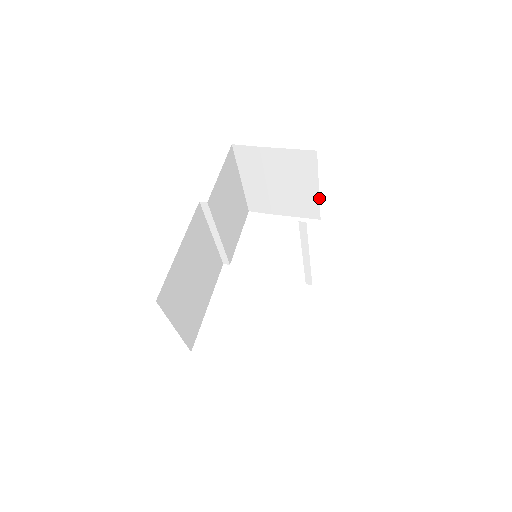
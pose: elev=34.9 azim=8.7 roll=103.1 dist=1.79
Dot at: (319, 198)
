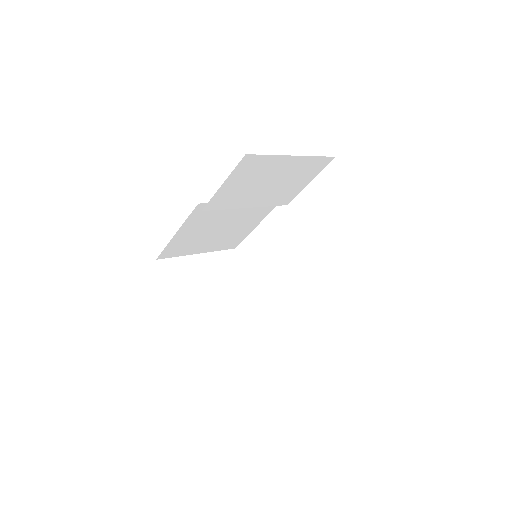
Dot at: occluded
